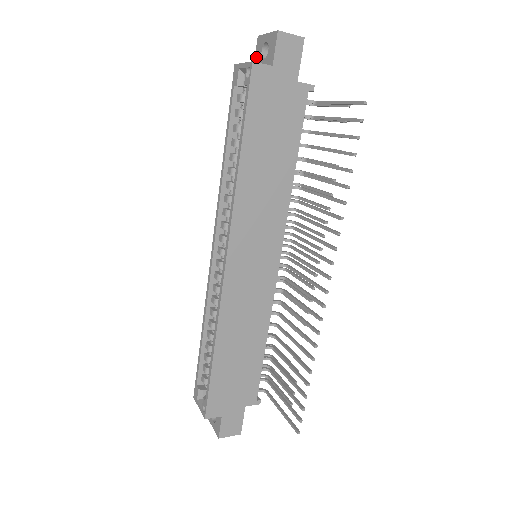
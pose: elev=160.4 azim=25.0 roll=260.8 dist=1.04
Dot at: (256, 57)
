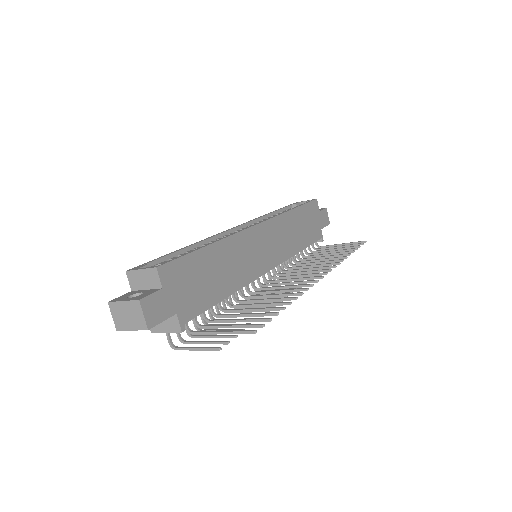
Dot at: occluded
